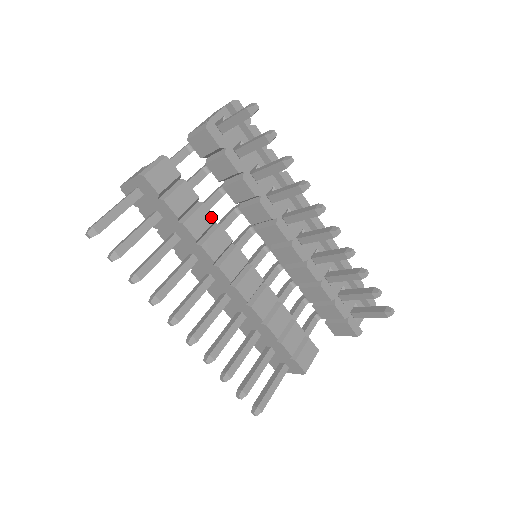
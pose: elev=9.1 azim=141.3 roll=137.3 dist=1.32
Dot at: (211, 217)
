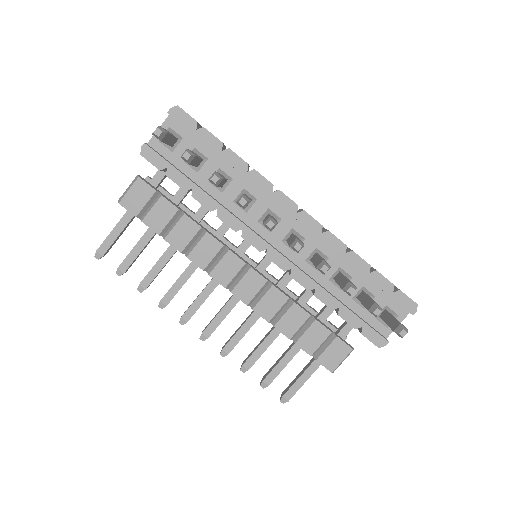
Dot at: (195, 226)
